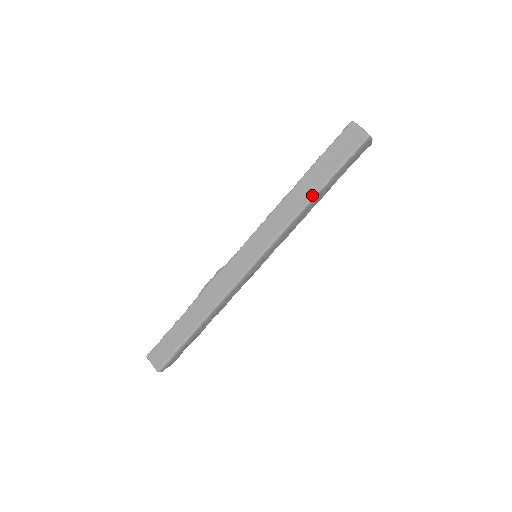
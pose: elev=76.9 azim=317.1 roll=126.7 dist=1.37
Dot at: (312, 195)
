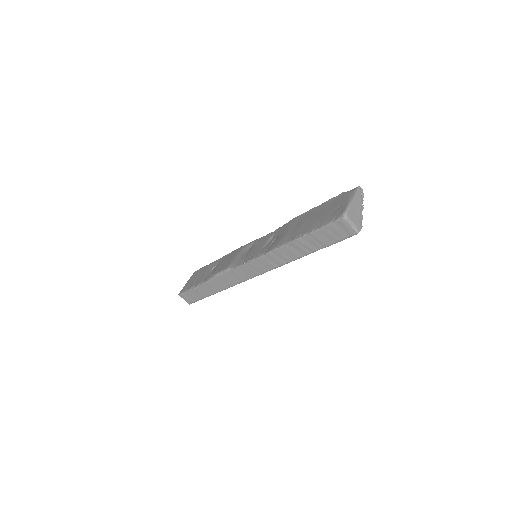
Dot at: (304, 255)
